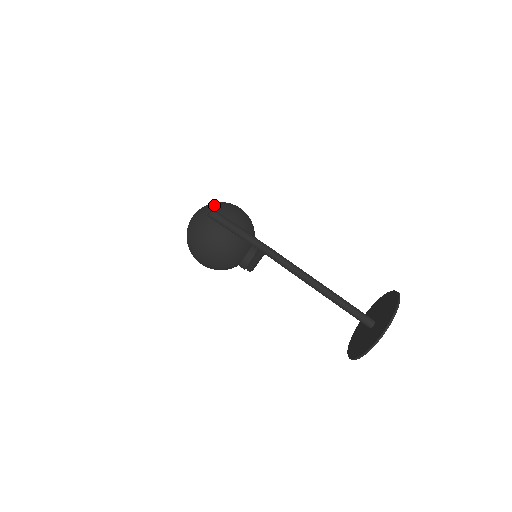
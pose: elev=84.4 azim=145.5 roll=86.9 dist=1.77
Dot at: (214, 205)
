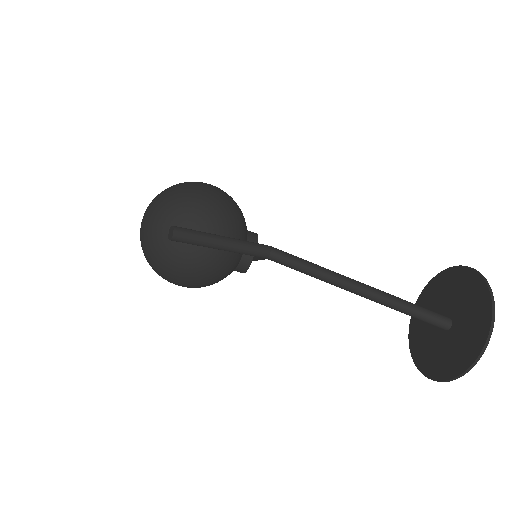
Dot at: (171, 201)
